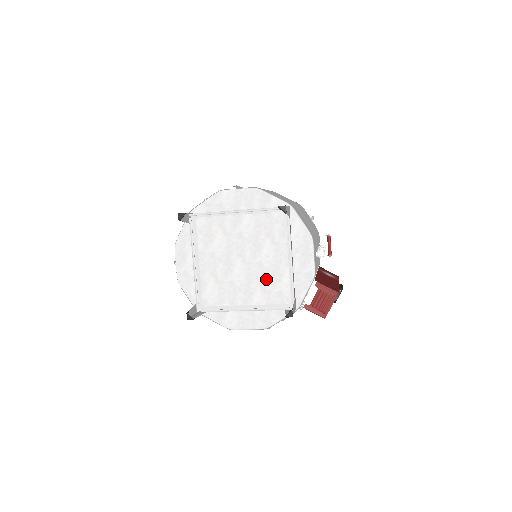
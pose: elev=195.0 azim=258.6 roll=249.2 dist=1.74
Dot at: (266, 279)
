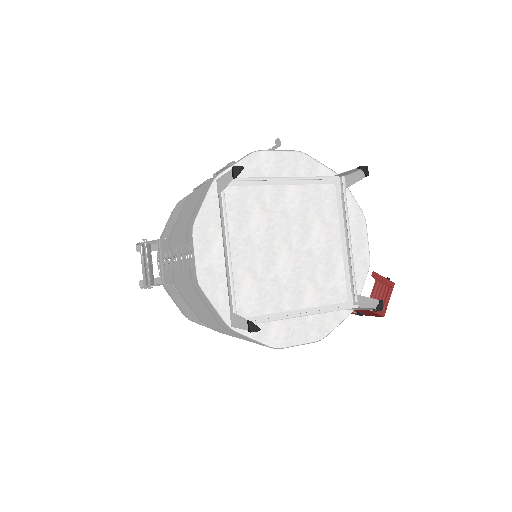
Dot at: (318, 271)
